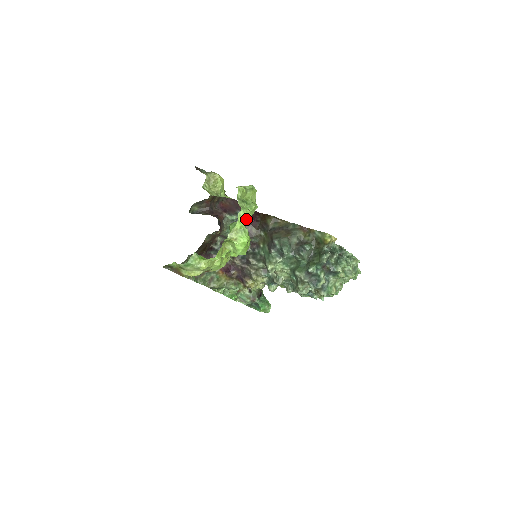
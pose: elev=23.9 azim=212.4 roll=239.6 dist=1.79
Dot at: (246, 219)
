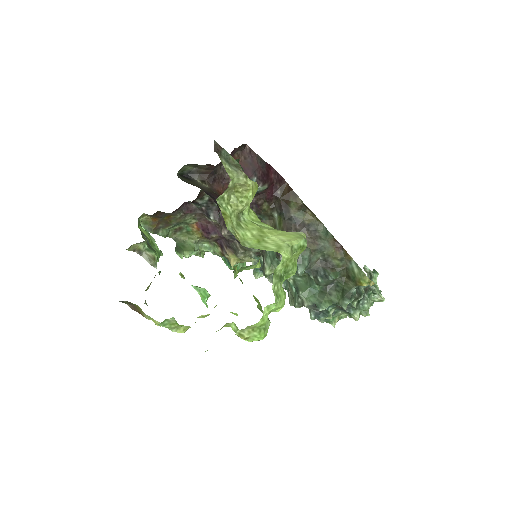
Dot at: (275, 310)
